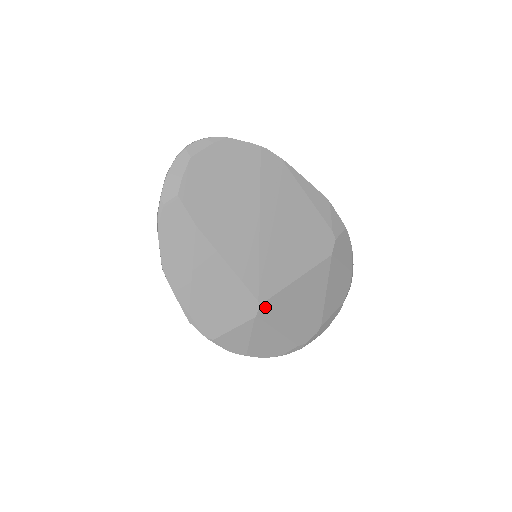
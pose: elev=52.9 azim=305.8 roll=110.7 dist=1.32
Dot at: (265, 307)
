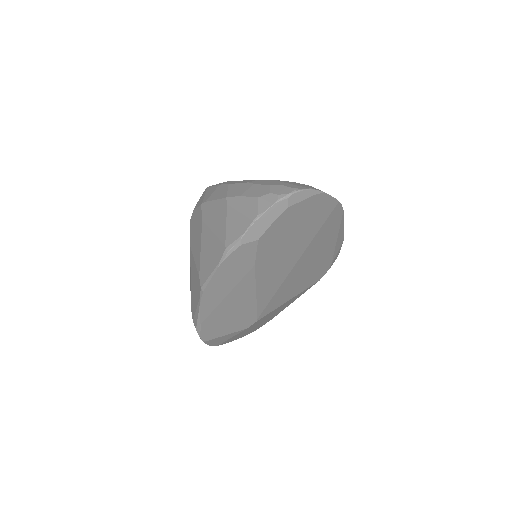
Dot at: (258, 321)
